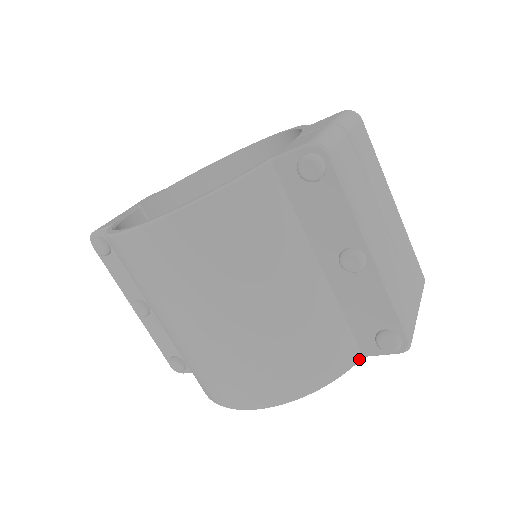
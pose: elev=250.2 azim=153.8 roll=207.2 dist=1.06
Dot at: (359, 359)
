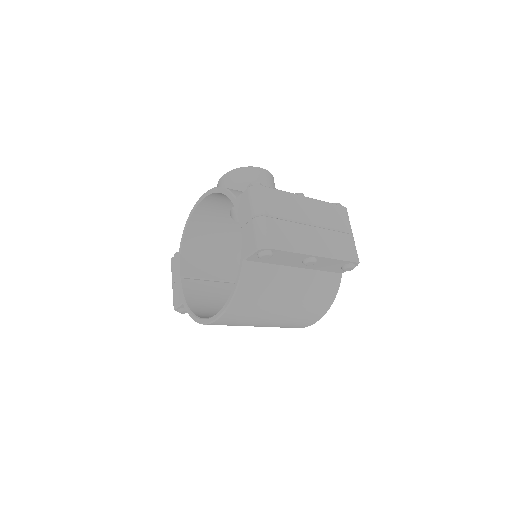
Dot at: (341, 277)
